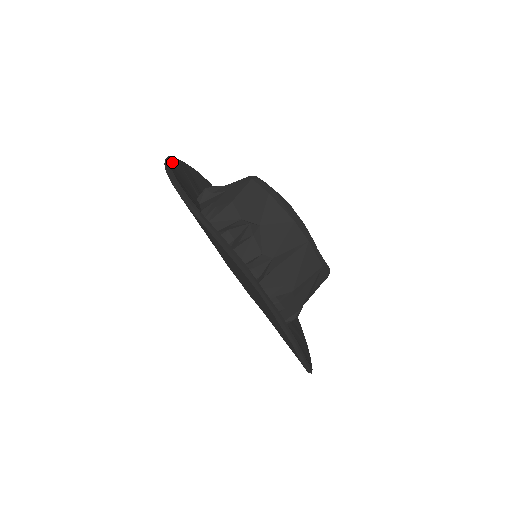
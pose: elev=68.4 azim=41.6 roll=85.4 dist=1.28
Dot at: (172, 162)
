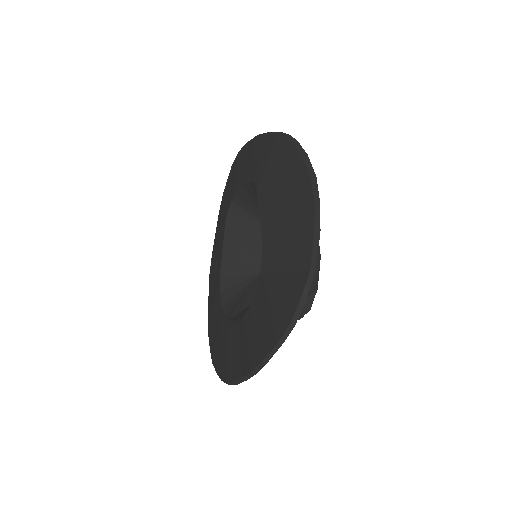
Dot at: occluded
